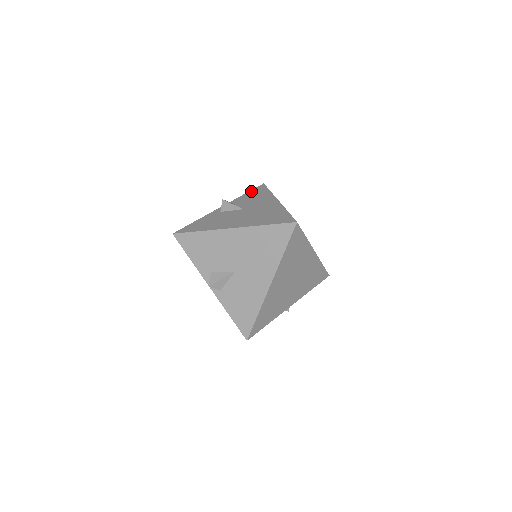
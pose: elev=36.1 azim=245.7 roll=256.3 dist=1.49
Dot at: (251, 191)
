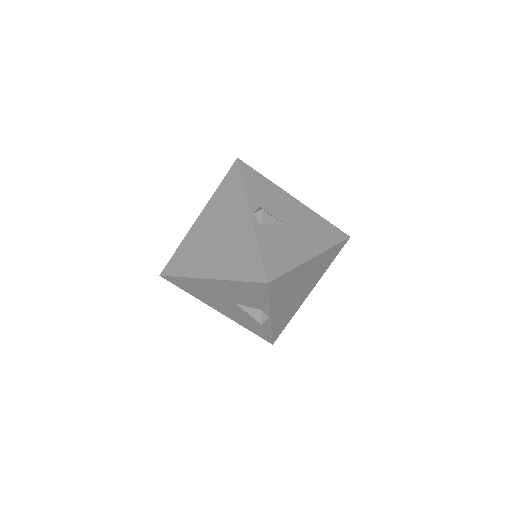
Dot at: occluded
